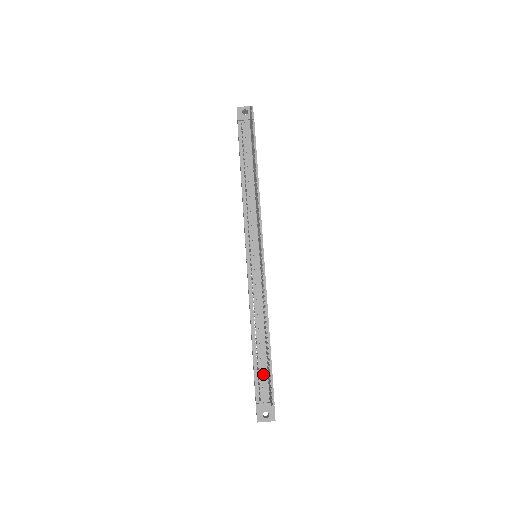
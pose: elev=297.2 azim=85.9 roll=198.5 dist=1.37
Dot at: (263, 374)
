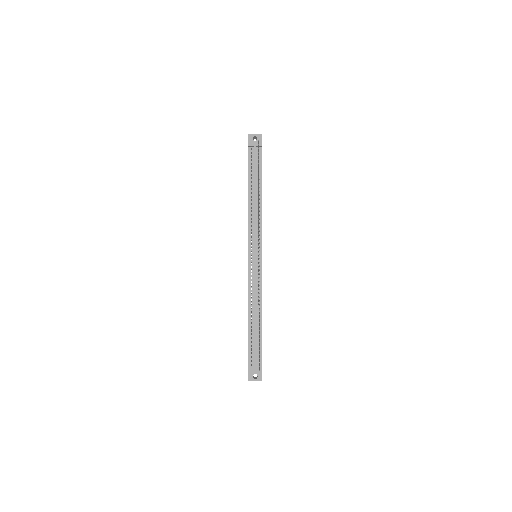
Dot at: (255, 347)
